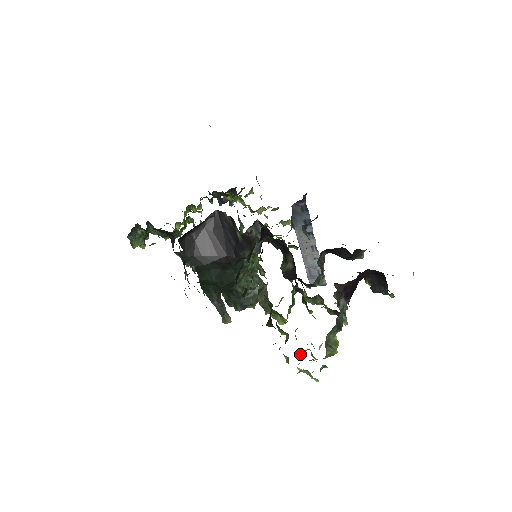
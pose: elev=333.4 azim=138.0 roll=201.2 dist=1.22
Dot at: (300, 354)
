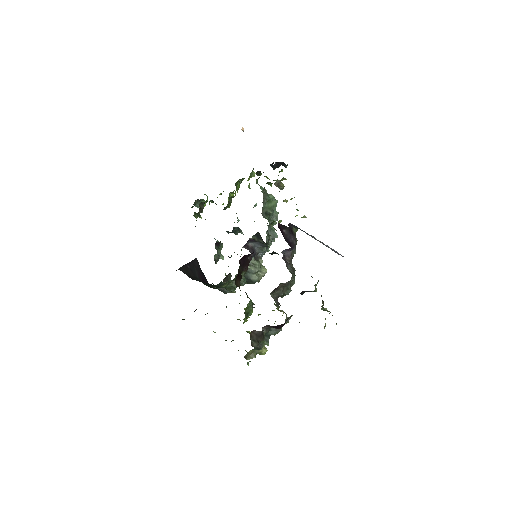
Dot at: occluded
